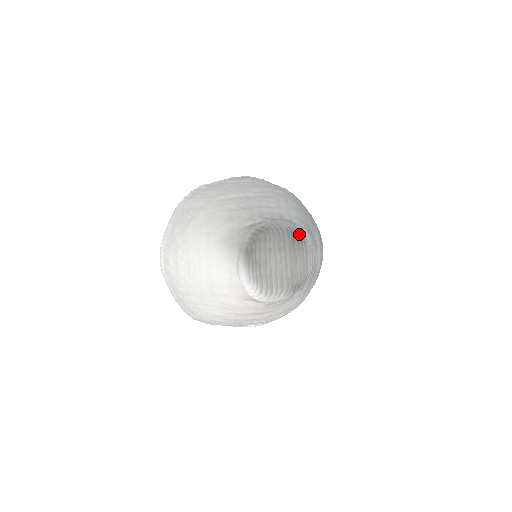
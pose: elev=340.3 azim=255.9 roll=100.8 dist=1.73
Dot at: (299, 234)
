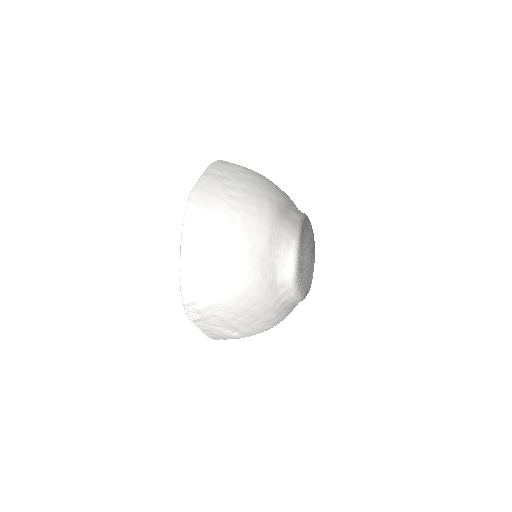
Dot at: (314, 244)
